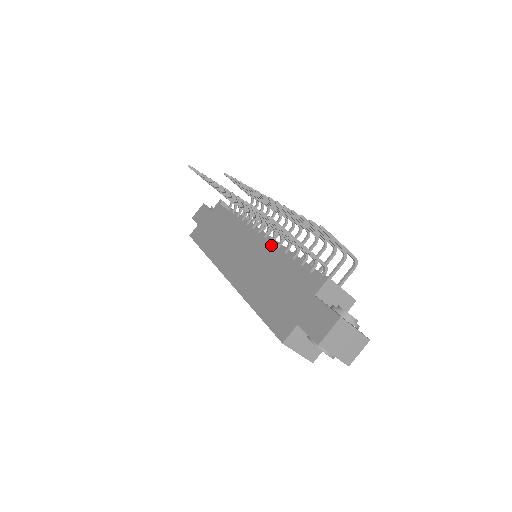
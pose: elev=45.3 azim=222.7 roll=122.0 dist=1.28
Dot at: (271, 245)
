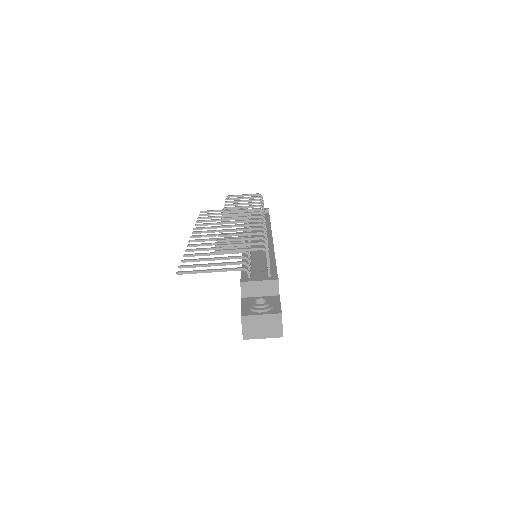
Dot at: occluded
